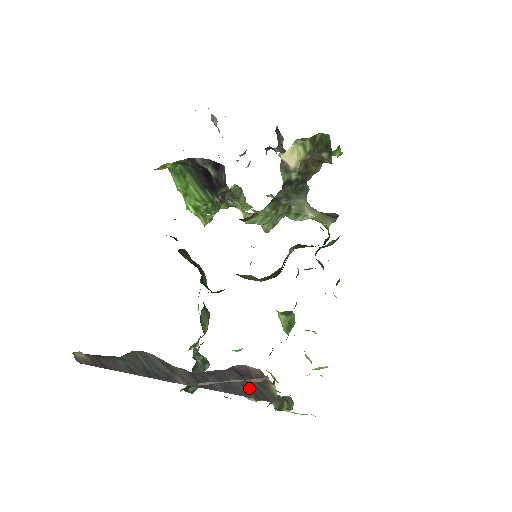
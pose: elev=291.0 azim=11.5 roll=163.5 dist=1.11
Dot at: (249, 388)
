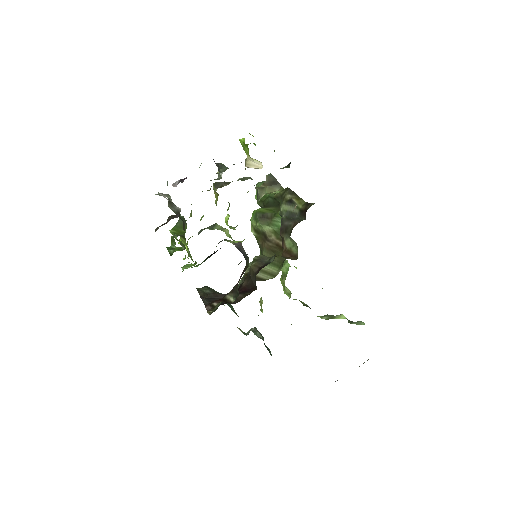
Dot at: occluded
